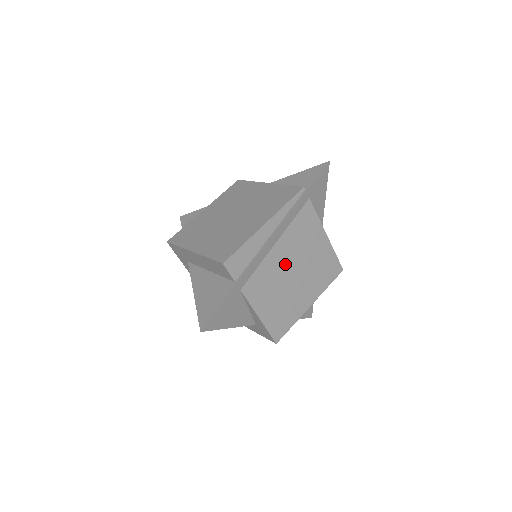
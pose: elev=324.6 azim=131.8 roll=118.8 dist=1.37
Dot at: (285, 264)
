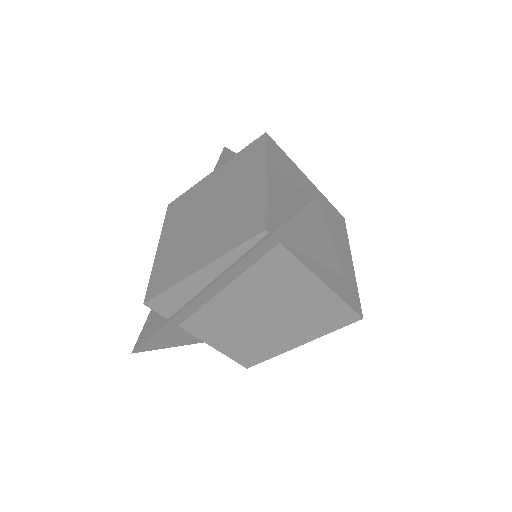
Dot at: (245, 308)
